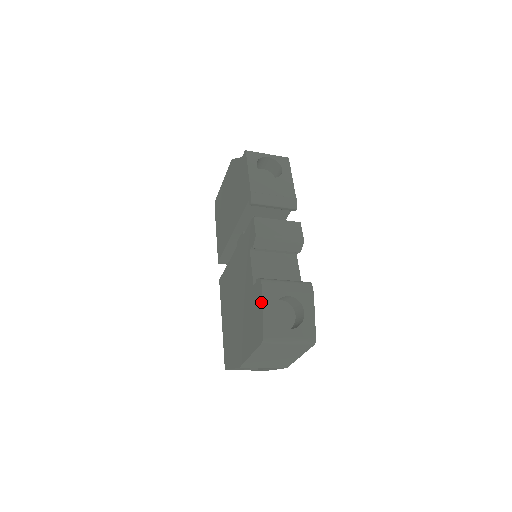
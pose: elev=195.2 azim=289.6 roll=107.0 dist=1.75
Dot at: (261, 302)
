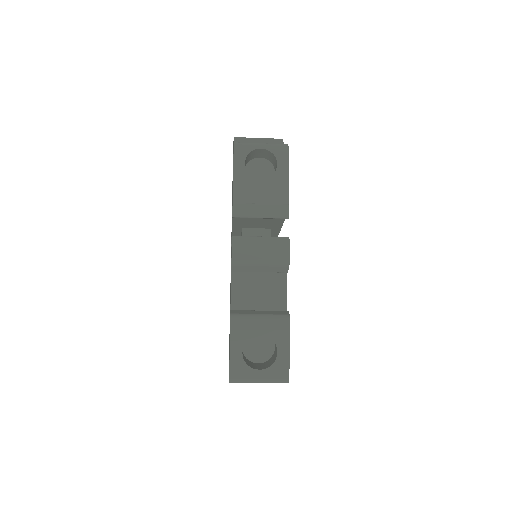
Dot at: occluded
